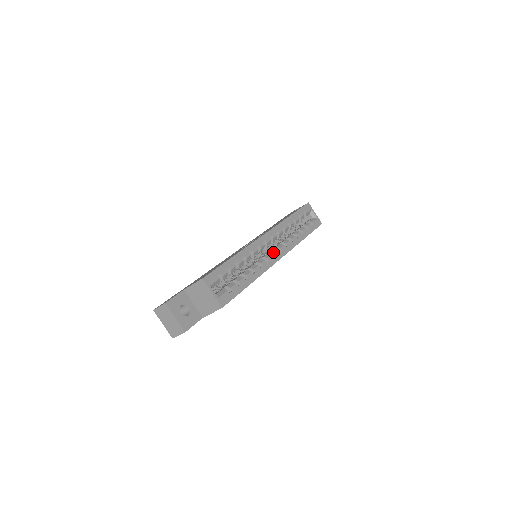
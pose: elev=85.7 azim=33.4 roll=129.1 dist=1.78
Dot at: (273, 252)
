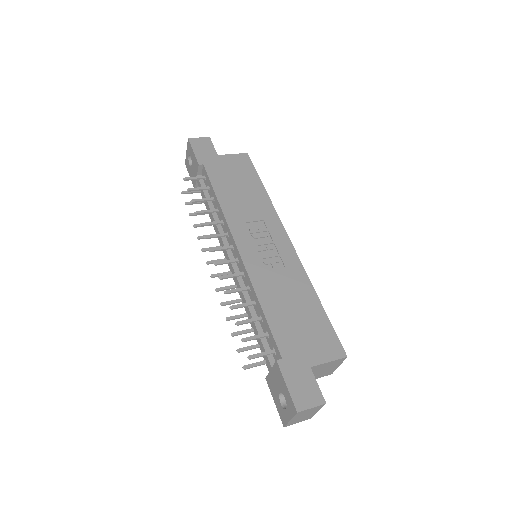
Dot at: occluded
